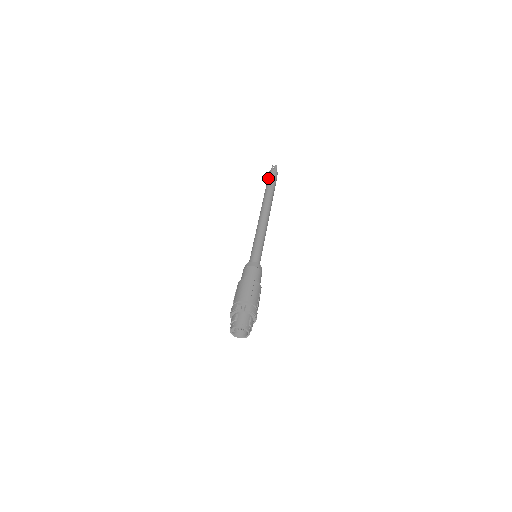
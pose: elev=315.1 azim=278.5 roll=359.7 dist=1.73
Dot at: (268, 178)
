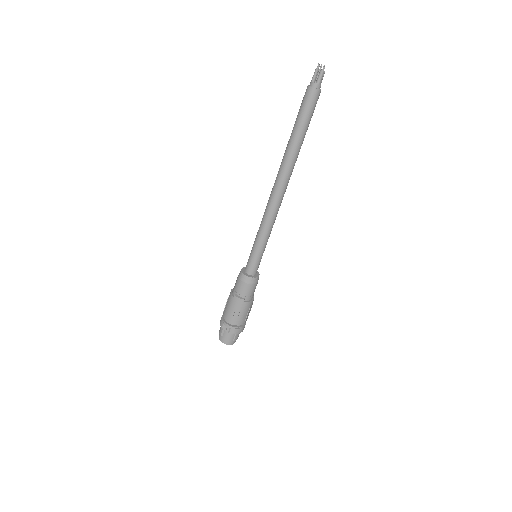
Dot at: (300, 108)
